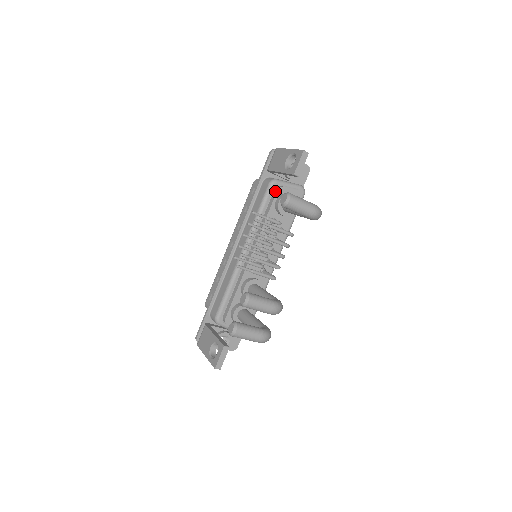
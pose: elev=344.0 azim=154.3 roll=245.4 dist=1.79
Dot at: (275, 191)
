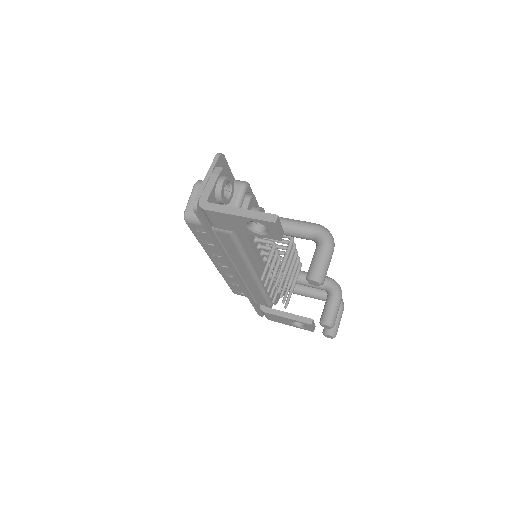
Dot at: occluded
